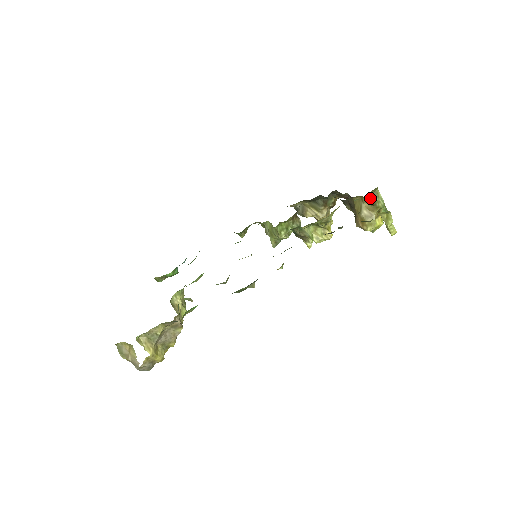
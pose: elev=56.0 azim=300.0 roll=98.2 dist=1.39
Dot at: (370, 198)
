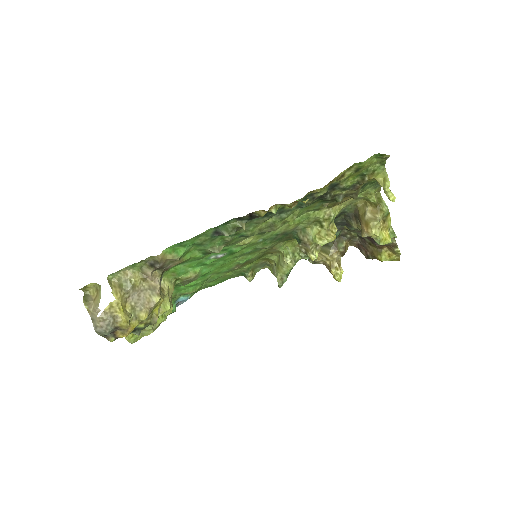
Dot at: (372, 194)
